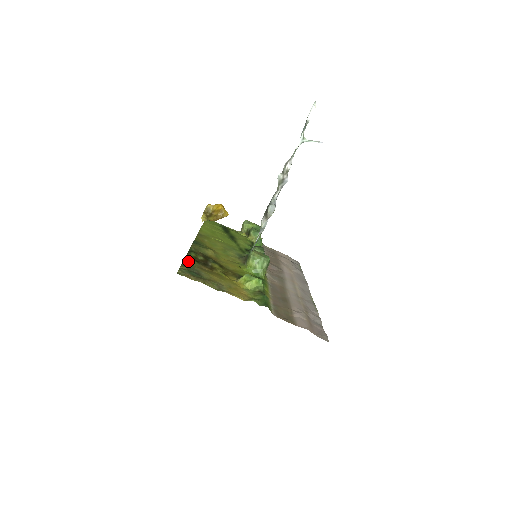
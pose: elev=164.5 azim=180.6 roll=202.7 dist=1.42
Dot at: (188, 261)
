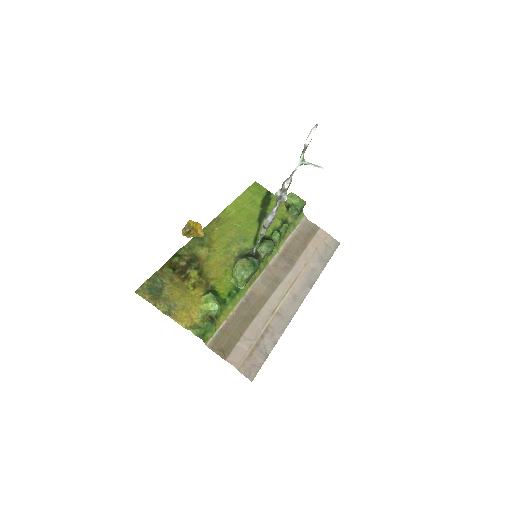
Dot at: (164, 270)
